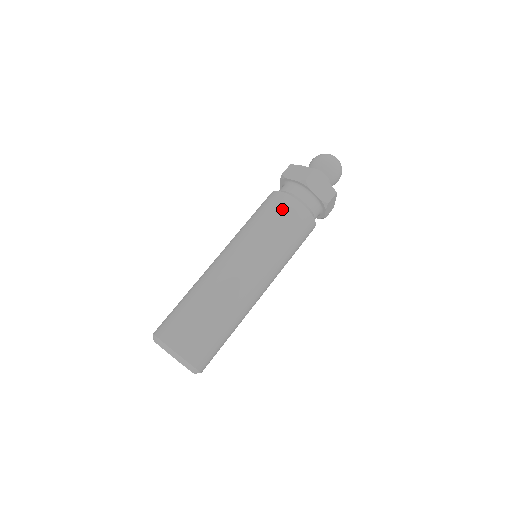
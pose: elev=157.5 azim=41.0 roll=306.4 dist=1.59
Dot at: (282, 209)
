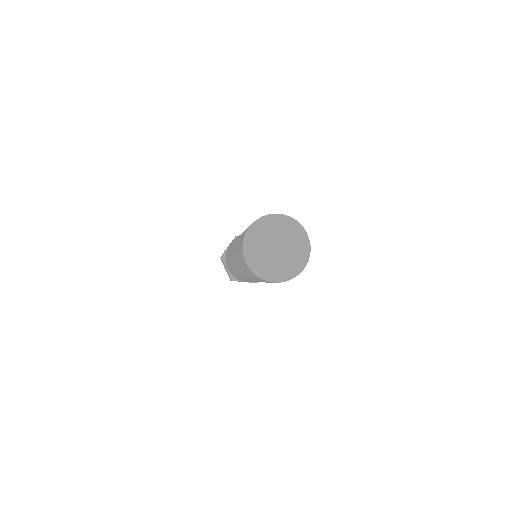
Dot at: occluded
